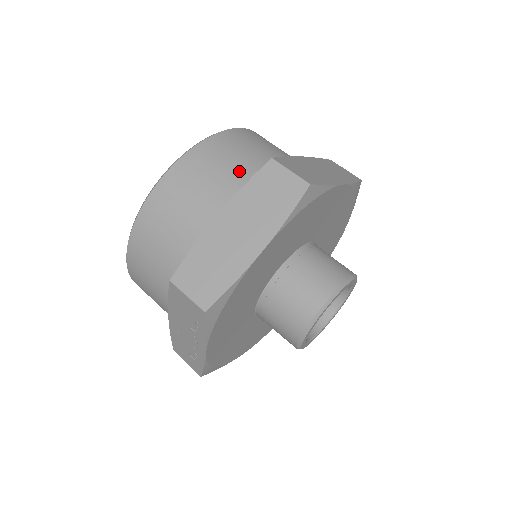
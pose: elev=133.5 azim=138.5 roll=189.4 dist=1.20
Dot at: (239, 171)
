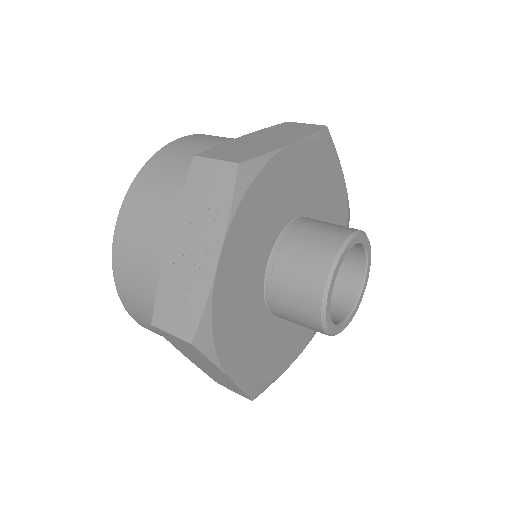
Dot at: occluded
